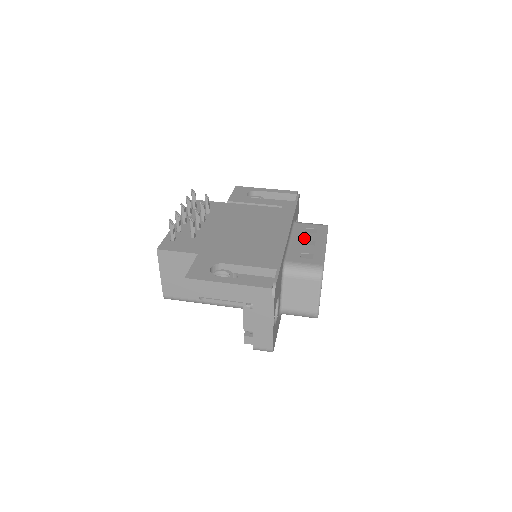
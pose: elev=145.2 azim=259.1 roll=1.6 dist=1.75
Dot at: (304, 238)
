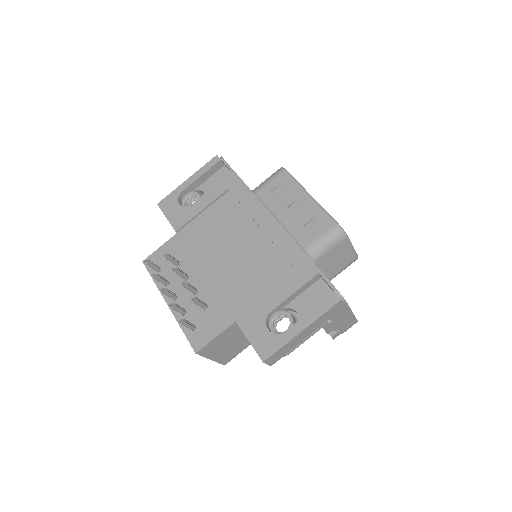
Dot at: (285, 206)
